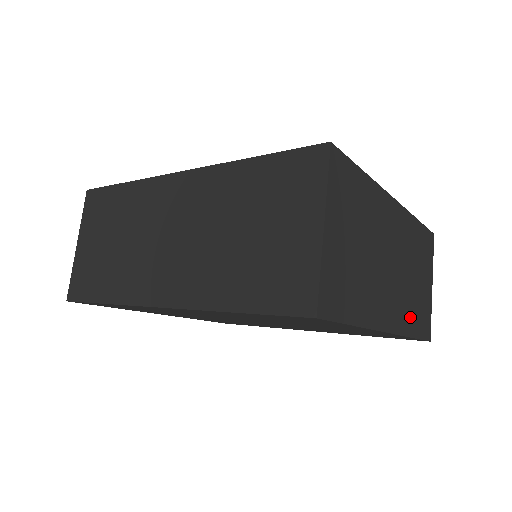
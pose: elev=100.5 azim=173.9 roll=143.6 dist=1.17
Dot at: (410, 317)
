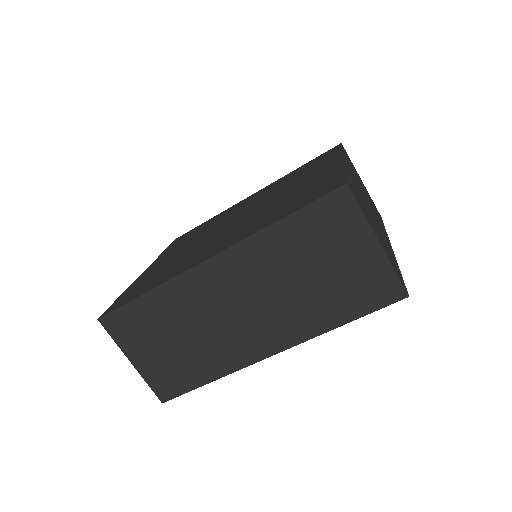
Dot at: (380, 220)
